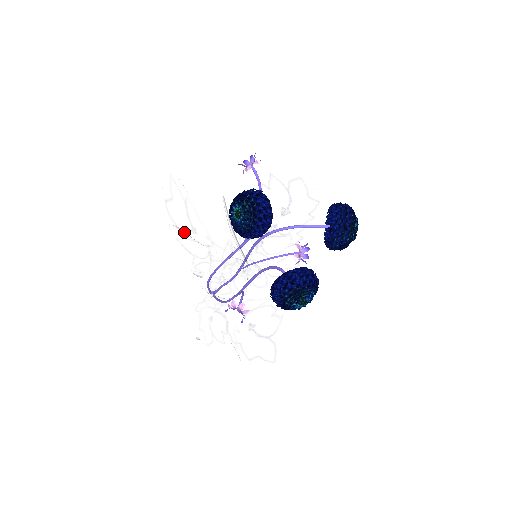
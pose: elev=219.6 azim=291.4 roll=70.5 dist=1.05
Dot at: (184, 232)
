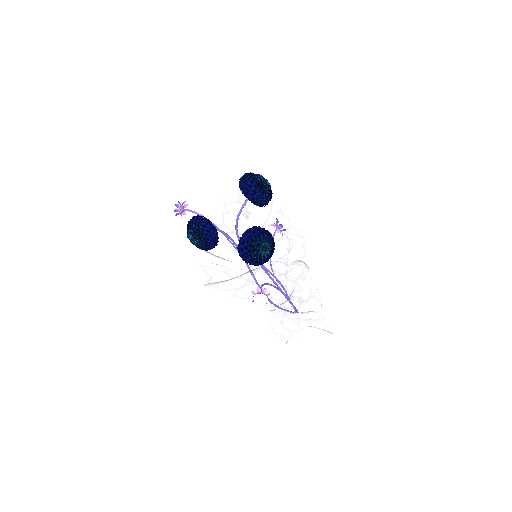
Dot at: (211, 284)
